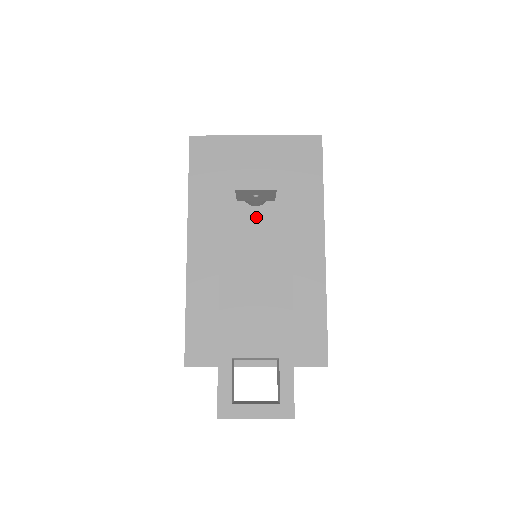
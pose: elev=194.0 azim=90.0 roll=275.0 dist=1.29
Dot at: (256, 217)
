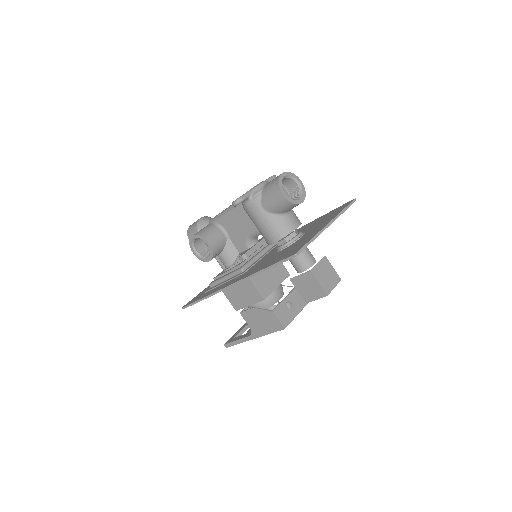
Dot at: occluded
